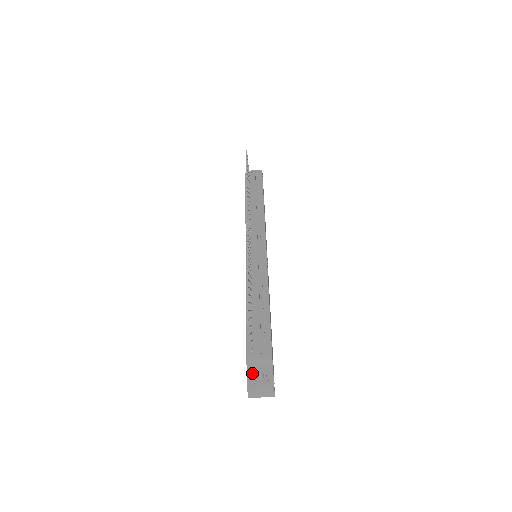
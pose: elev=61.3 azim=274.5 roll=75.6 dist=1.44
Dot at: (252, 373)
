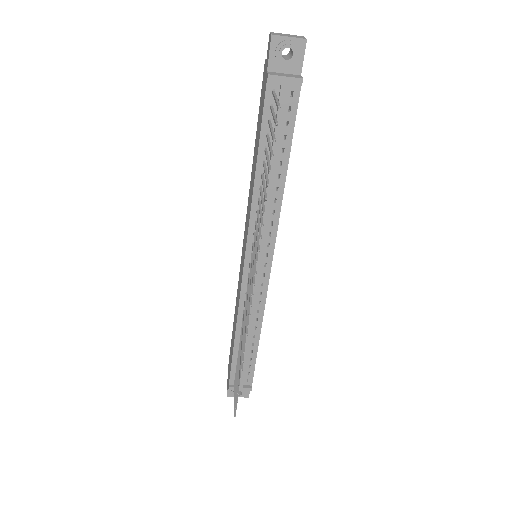
Dot at: (232, 390)
